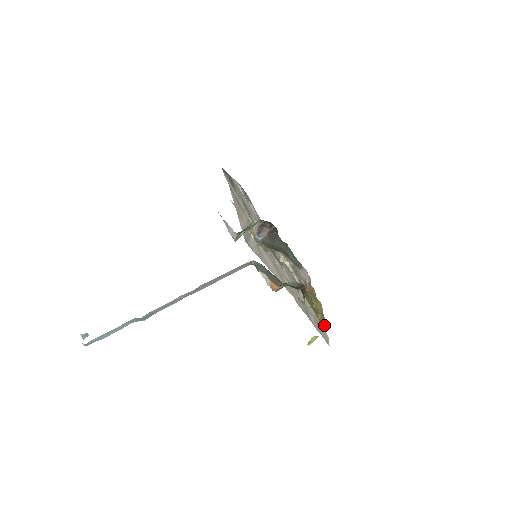
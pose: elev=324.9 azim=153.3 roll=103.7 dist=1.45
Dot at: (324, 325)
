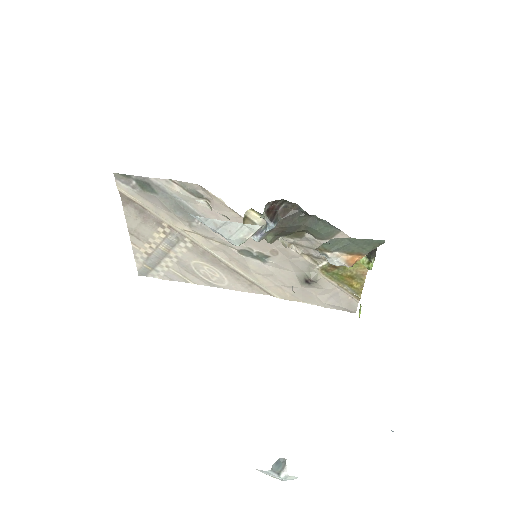
Dot at: (362, 289)
